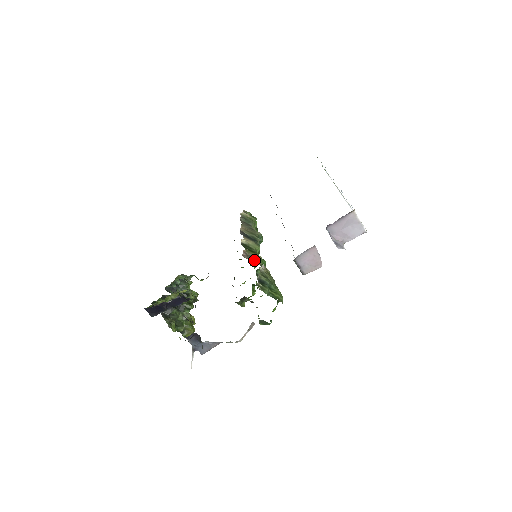
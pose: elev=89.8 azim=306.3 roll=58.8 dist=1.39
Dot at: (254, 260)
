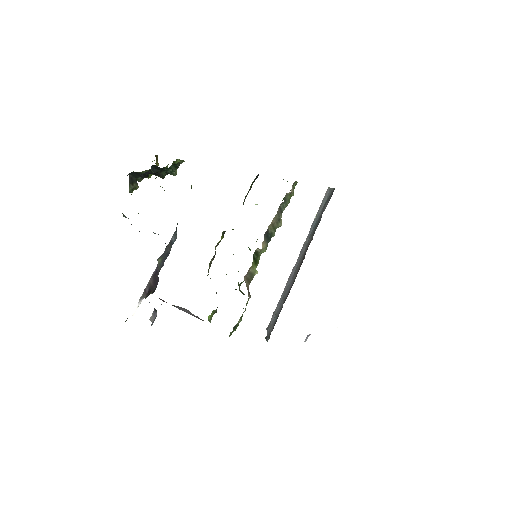
Dot at: (249, 279)
